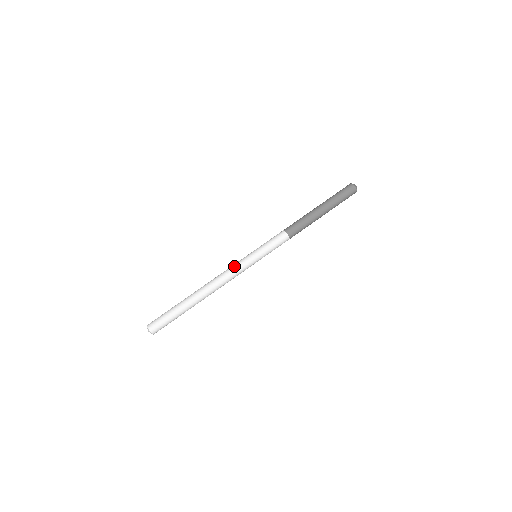
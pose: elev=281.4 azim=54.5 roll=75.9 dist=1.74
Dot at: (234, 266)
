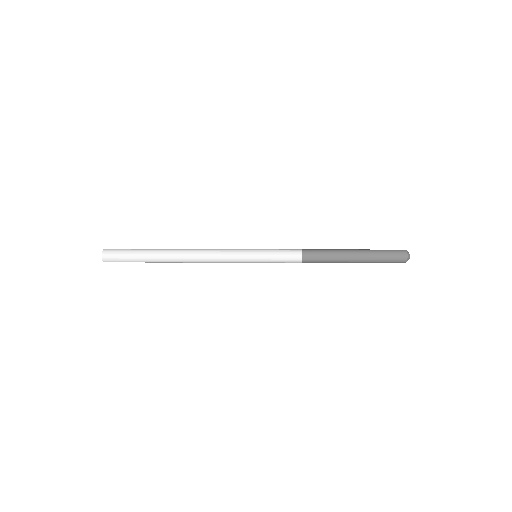
Dot at: (227, 249)
